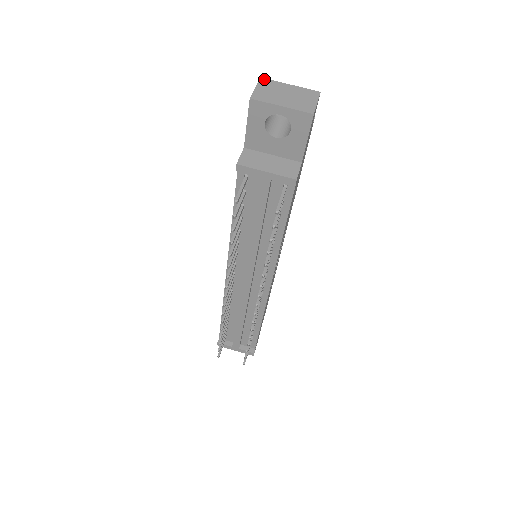
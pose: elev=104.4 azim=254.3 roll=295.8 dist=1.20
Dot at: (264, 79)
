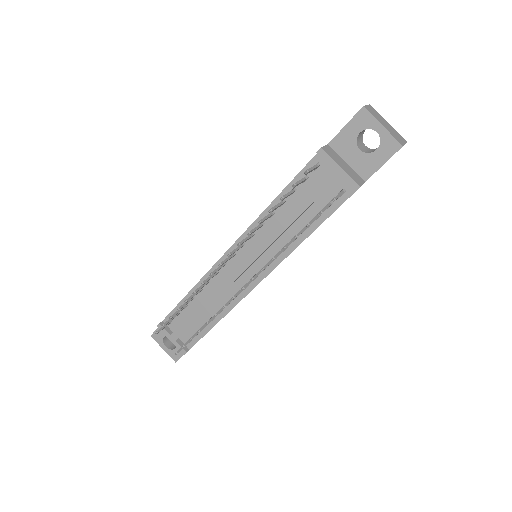
Dot at: occluded
